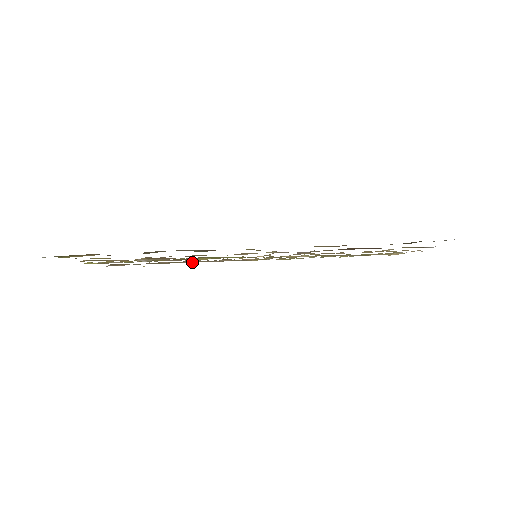
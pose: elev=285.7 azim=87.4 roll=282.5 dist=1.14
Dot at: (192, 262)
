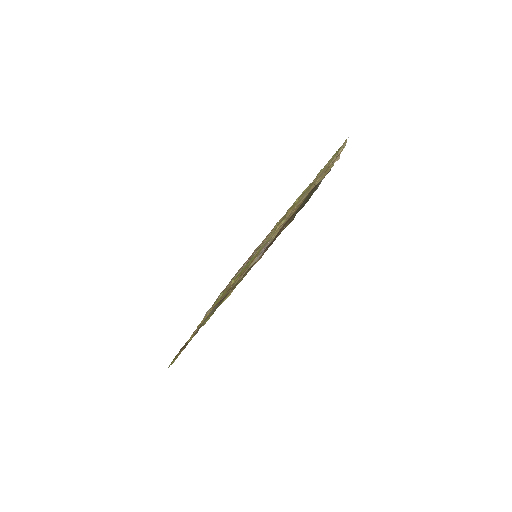
Dot at: (247, 261)
